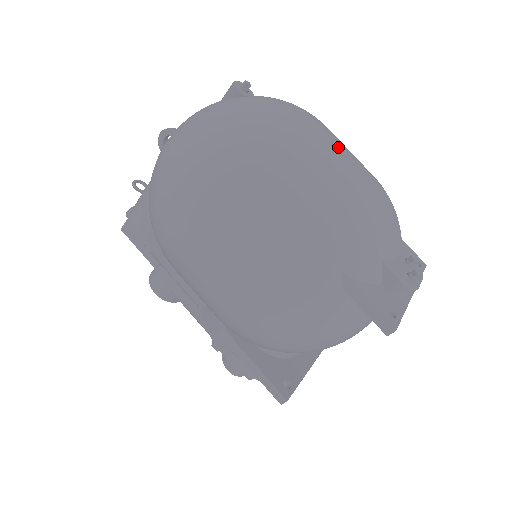
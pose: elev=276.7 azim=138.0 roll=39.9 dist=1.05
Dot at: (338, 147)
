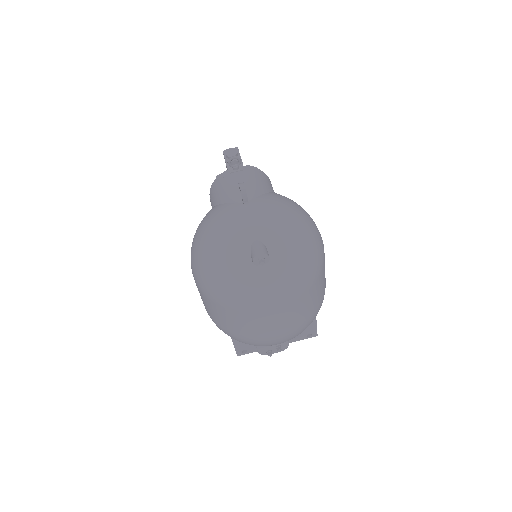
Dot at: (275, 320)
